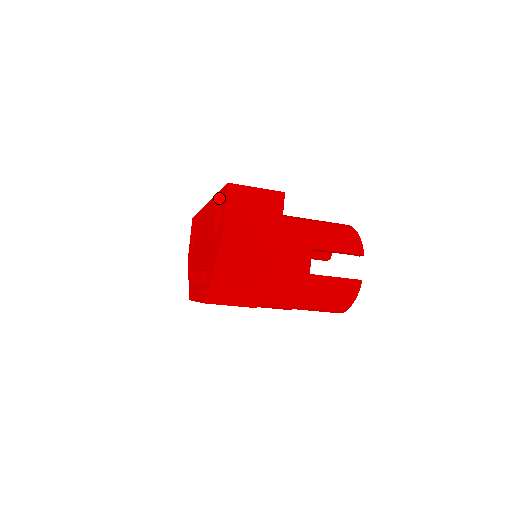
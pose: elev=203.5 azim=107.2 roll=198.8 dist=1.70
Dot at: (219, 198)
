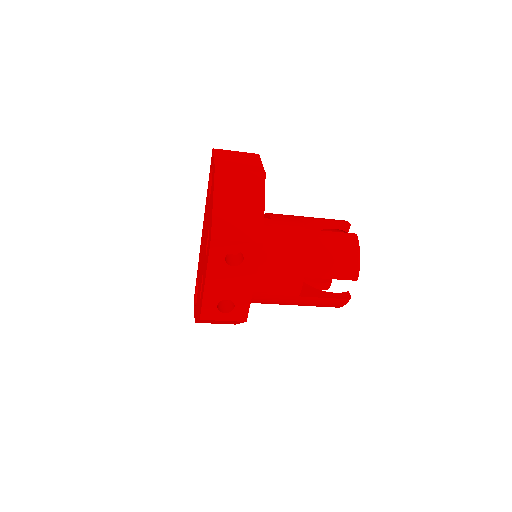
Dot at: (209, 176)
